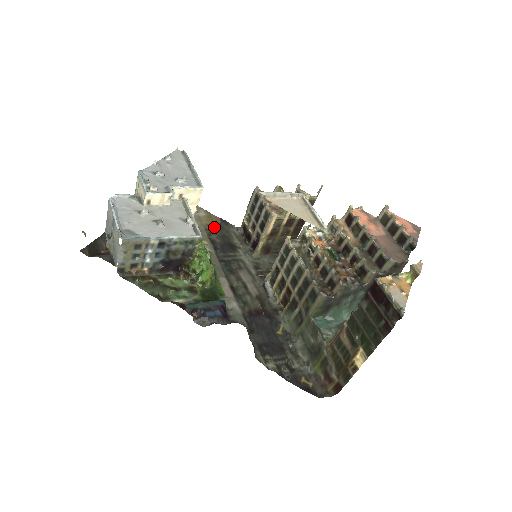
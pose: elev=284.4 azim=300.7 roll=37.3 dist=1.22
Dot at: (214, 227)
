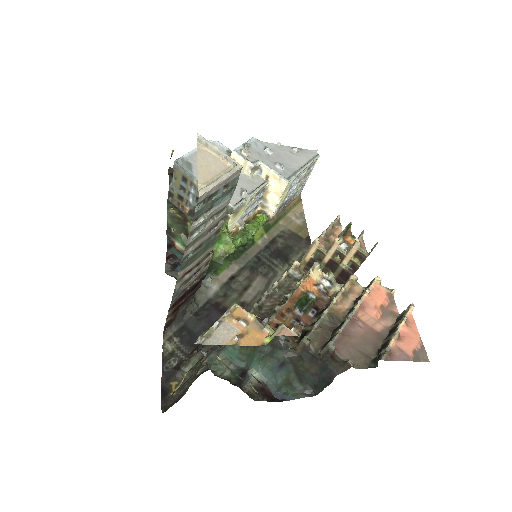
Dot at: (292, 235)
